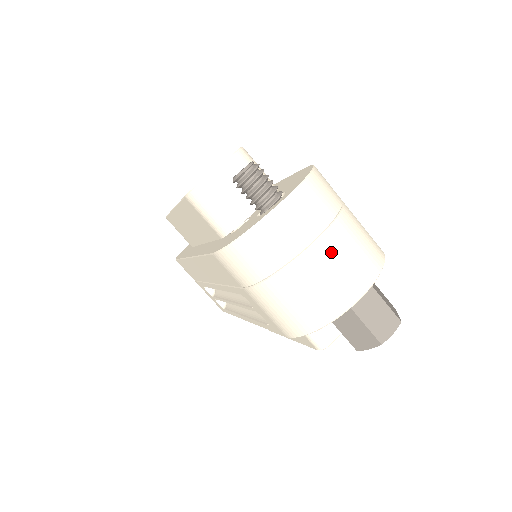
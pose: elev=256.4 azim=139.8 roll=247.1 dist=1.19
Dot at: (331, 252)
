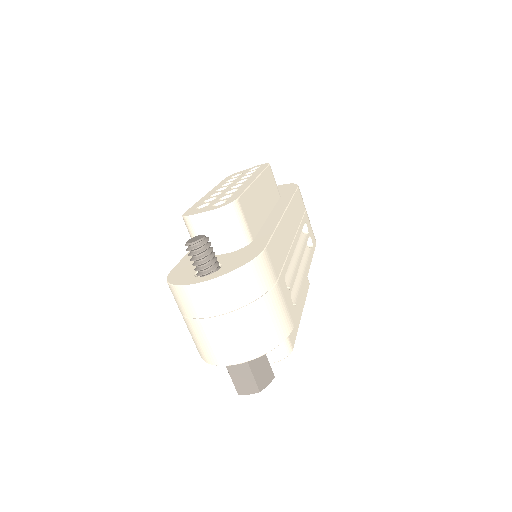
Dot at: (220, 330)
